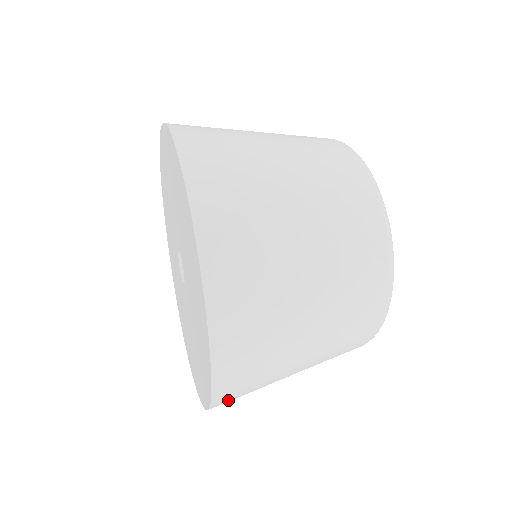
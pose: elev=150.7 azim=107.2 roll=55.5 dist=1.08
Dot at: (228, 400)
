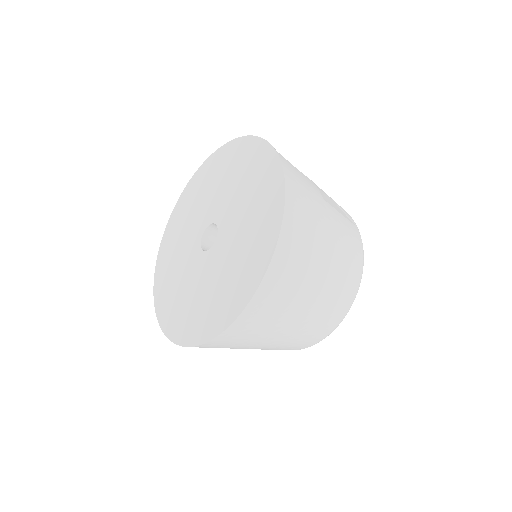
Dot at: (280, 269)
